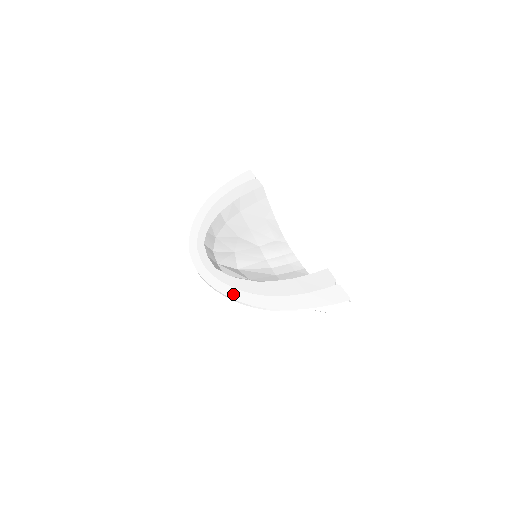
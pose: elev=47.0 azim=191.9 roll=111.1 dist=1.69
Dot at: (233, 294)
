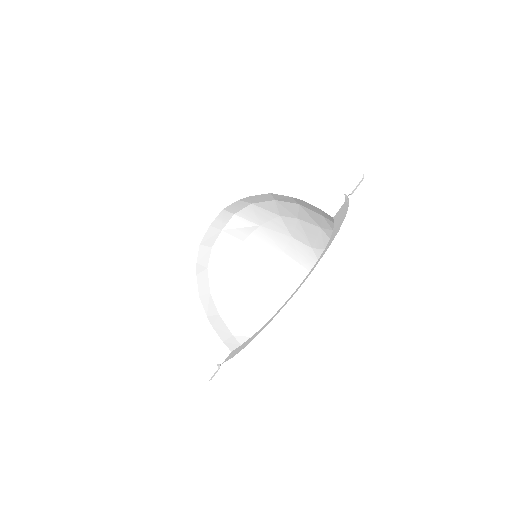
Dot at: (181, 280)
